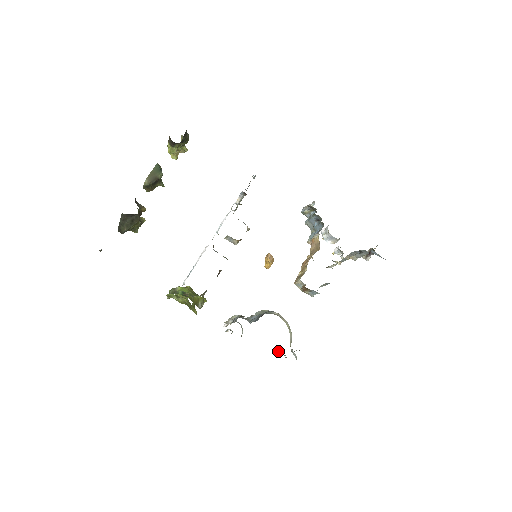
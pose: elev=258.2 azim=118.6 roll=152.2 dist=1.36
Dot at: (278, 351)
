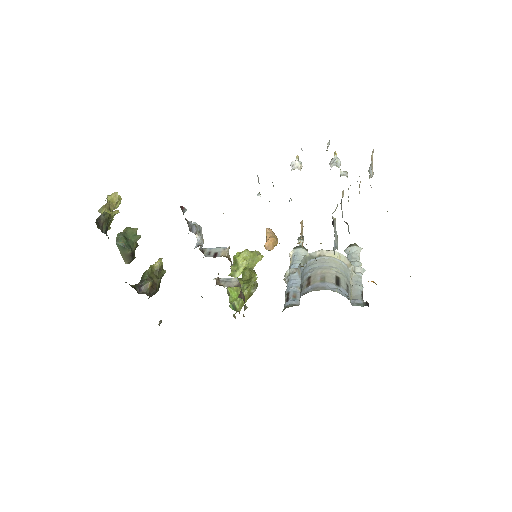
Dot at: (349, 250)
